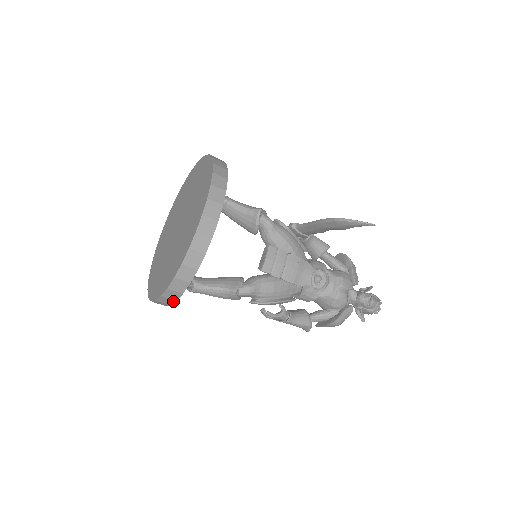
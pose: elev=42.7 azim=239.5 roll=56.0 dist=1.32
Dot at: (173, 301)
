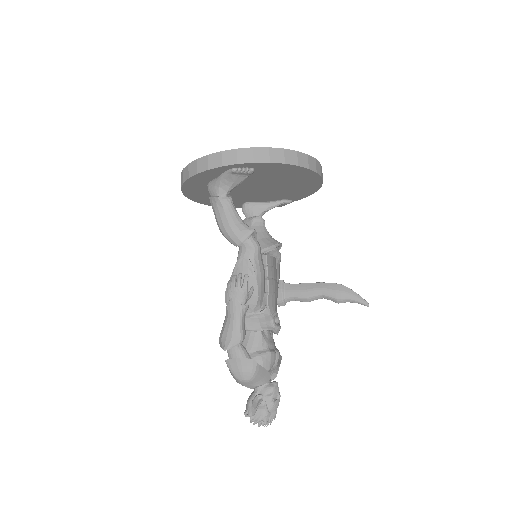
Dot at: (250, 161)
